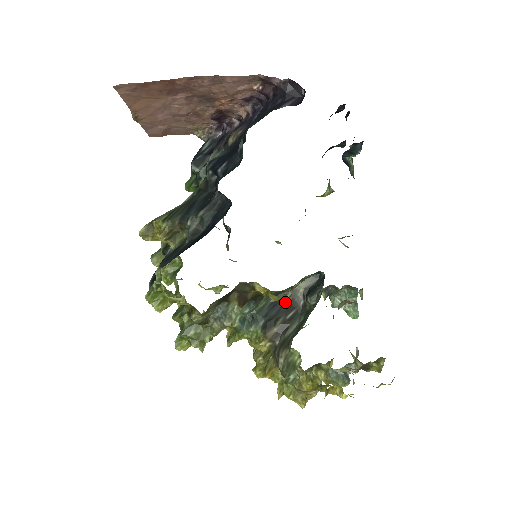
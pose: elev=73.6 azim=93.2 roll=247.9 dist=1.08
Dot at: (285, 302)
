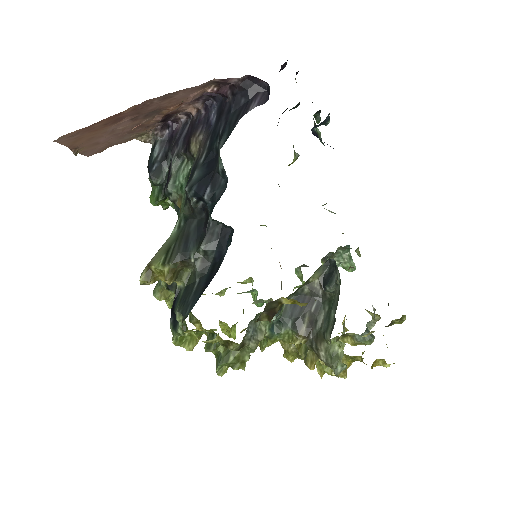
Dot at: (304, 296)
